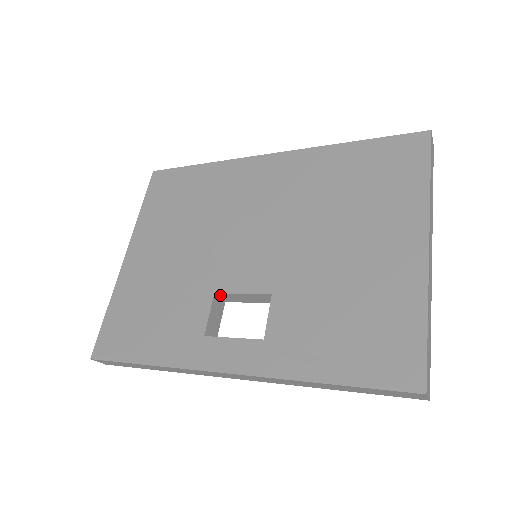
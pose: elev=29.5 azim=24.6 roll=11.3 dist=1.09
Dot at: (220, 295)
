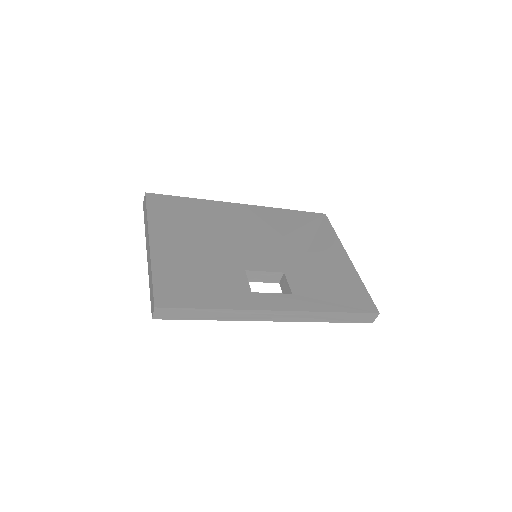
Dot at: (247, 273)
